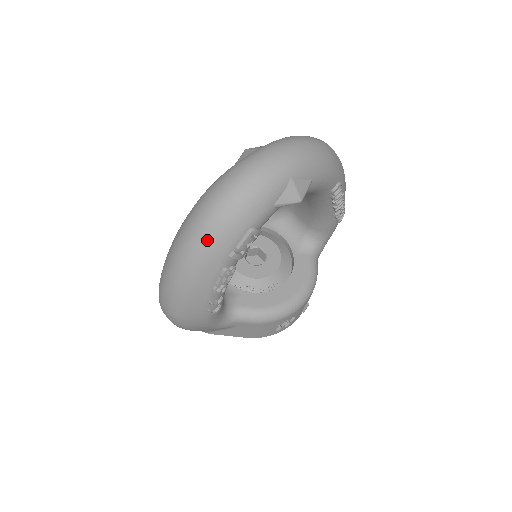
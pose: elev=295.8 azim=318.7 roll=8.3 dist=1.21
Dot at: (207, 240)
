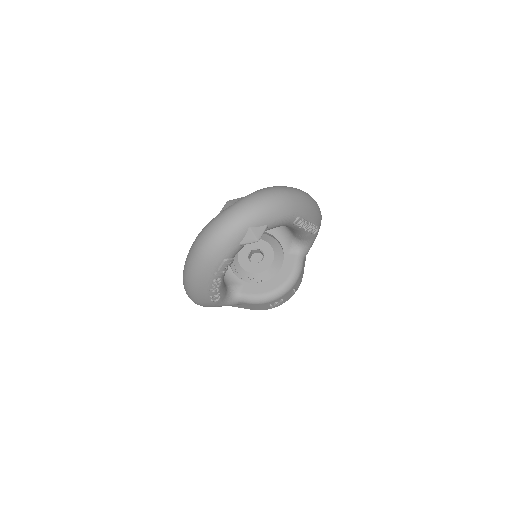
Dot at: (199, 265)
